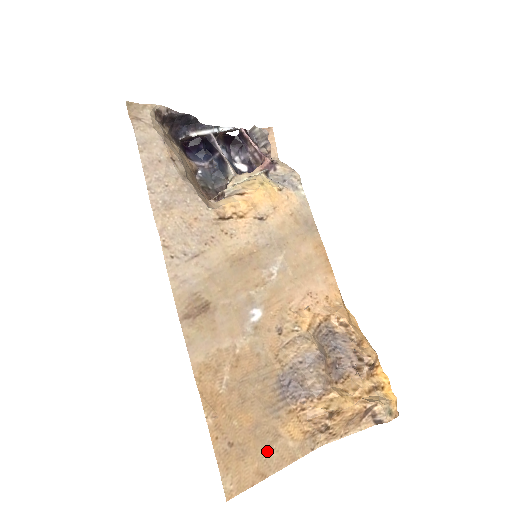
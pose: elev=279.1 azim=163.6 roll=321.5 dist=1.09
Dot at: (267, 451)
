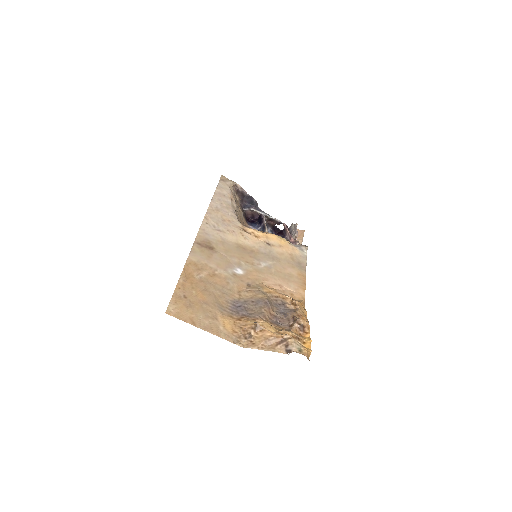
Dot at: (204, 317)
